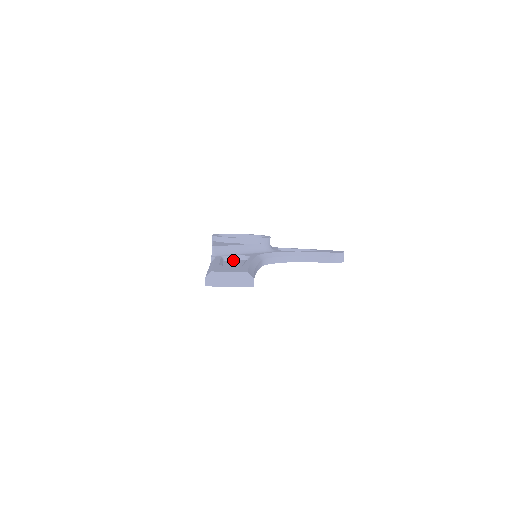
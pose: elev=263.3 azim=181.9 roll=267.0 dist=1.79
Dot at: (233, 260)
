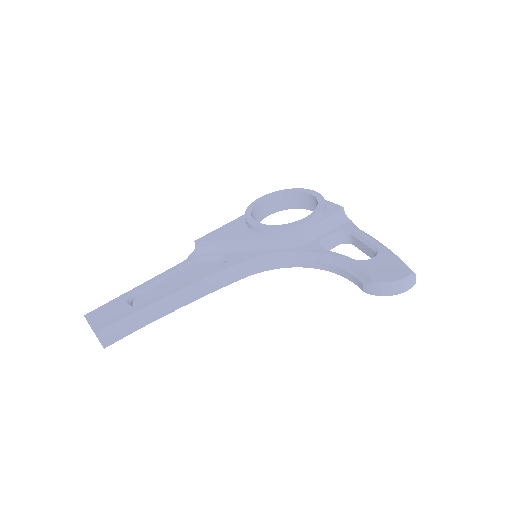
Dot at: (215, 262)
